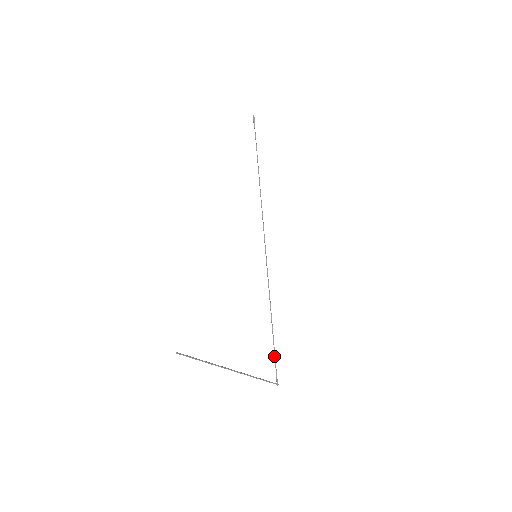
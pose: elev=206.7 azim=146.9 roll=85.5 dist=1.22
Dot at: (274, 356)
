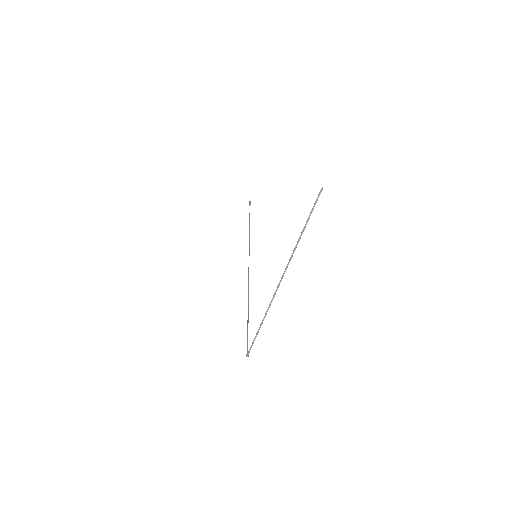
Dot at: occluded
